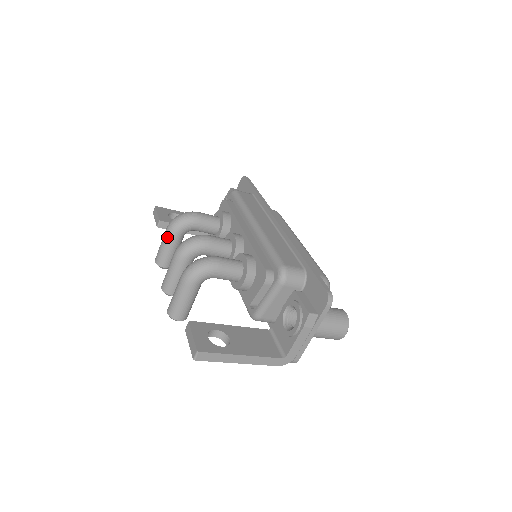
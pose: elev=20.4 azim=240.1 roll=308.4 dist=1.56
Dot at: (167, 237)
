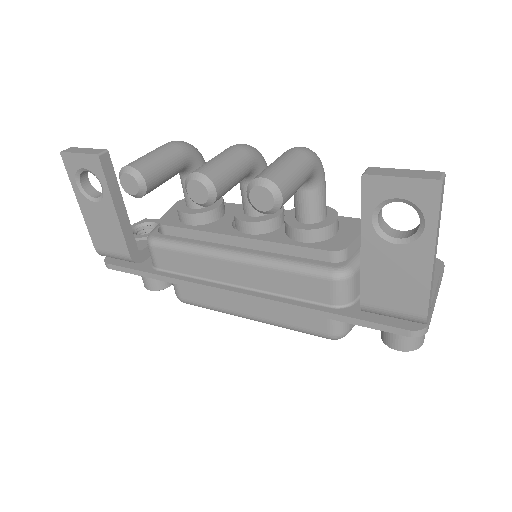
Dot at: (173, 148)
